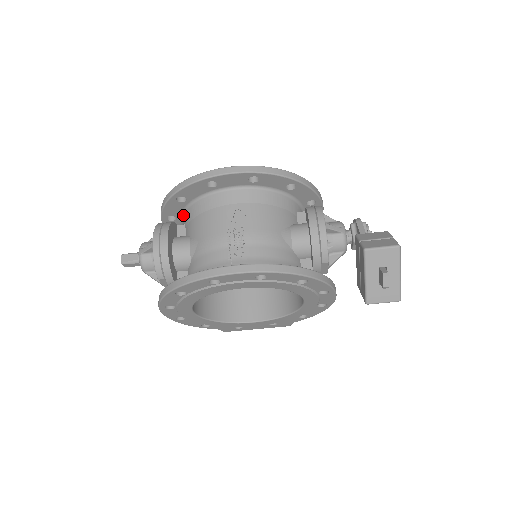
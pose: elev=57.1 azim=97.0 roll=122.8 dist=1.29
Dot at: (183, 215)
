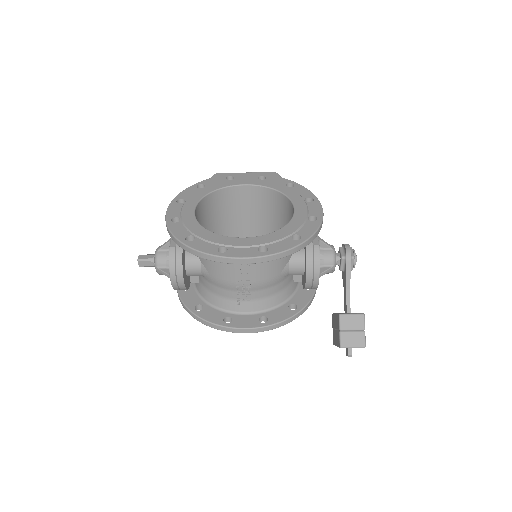
Dot at: occluded
